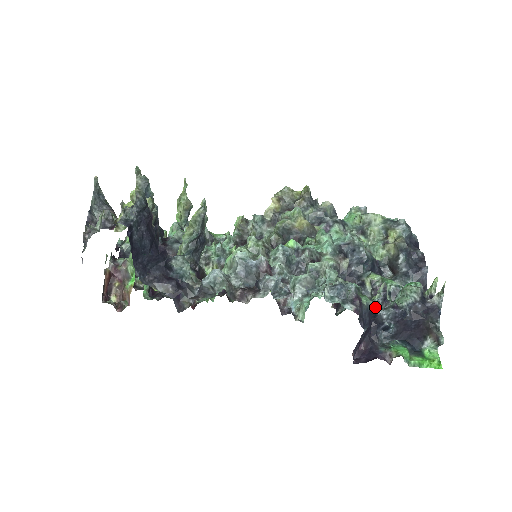
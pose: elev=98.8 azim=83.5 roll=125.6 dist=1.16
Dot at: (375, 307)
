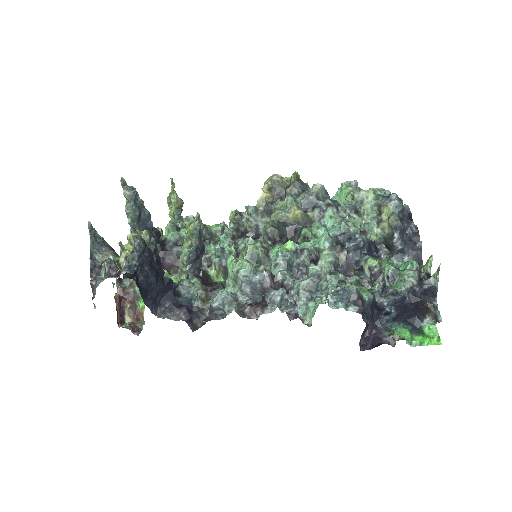
Dot at: (376, 296)
